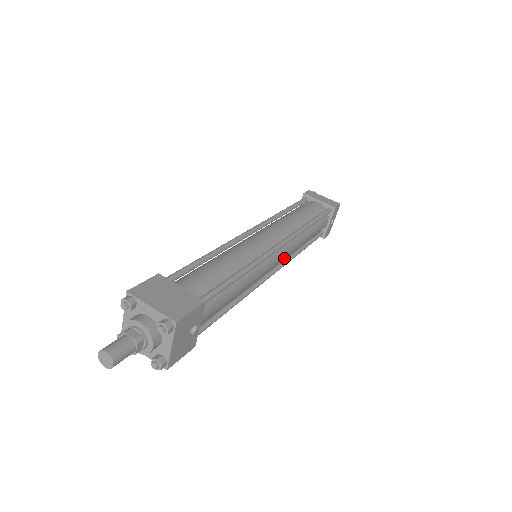
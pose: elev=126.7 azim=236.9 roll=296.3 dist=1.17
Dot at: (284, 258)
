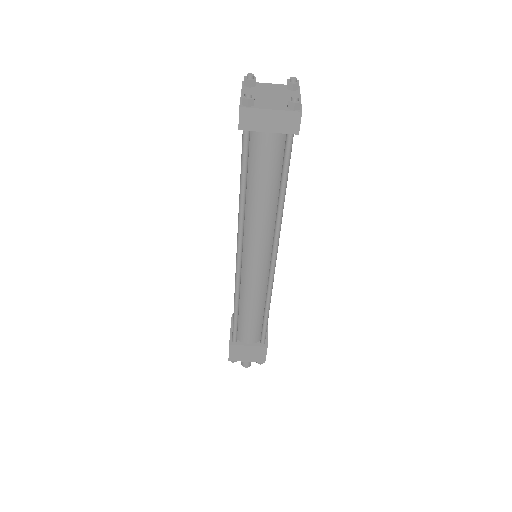
Dot at: occluded
